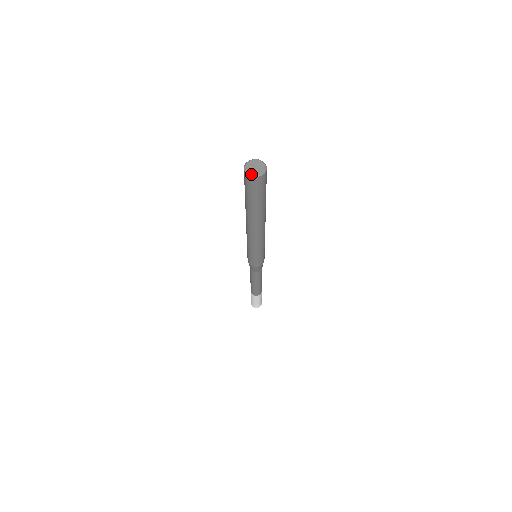
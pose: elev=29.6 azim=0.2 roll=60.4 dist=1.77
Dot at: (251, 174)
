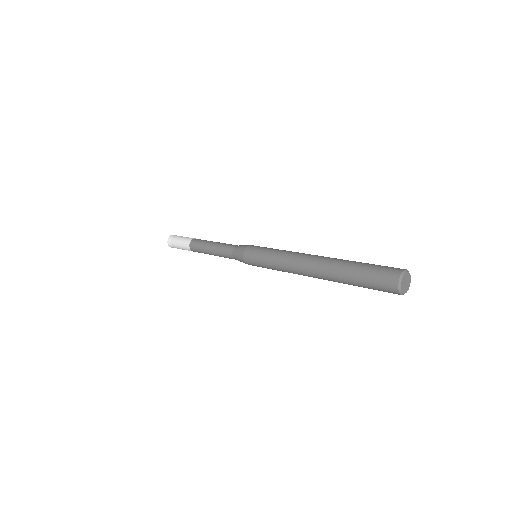
Dot at: occluded
